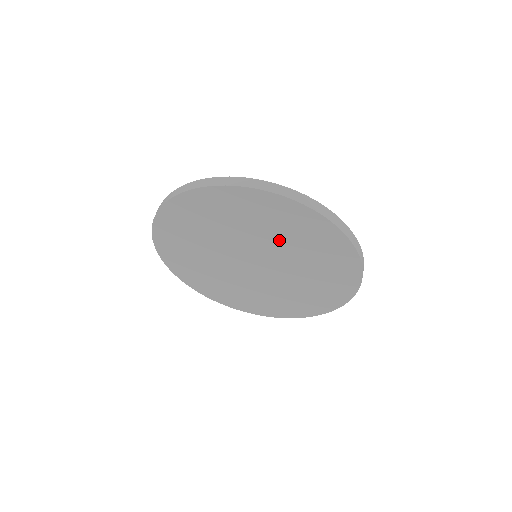
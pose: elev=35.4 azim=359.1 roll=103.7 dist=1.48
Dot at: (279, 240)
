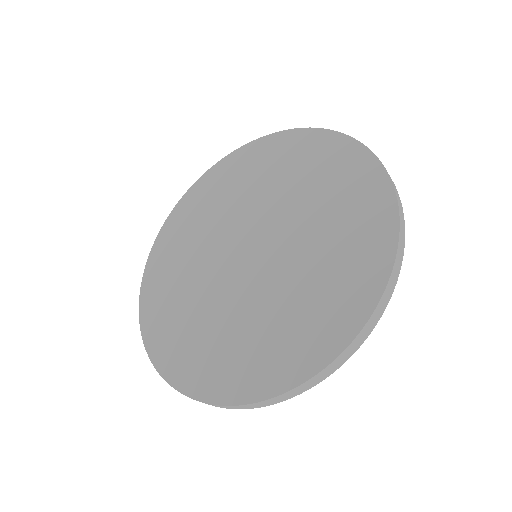
Dot at: (309, 209)
